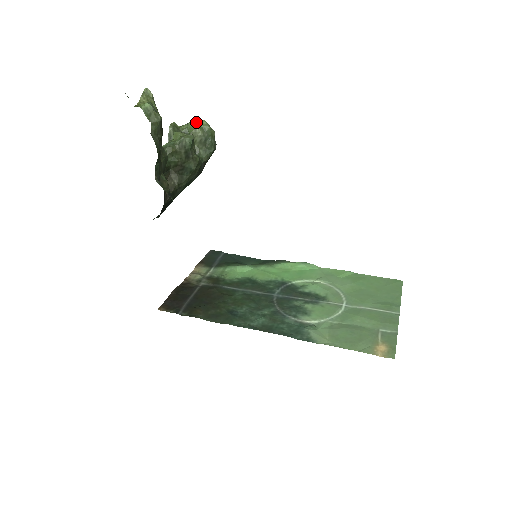
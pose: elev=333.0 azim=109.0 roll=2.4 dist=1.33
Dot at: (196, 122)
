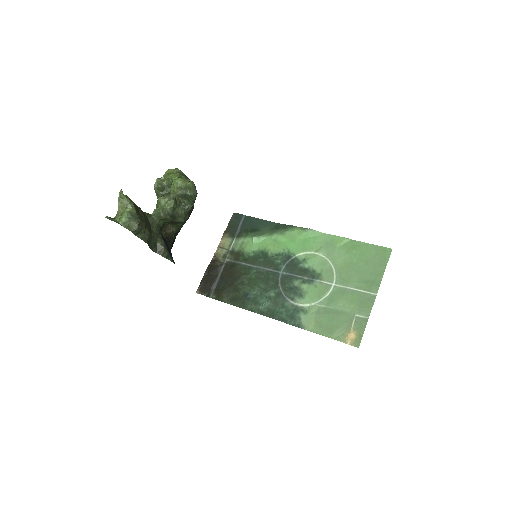
Dot at: (173, 181)
